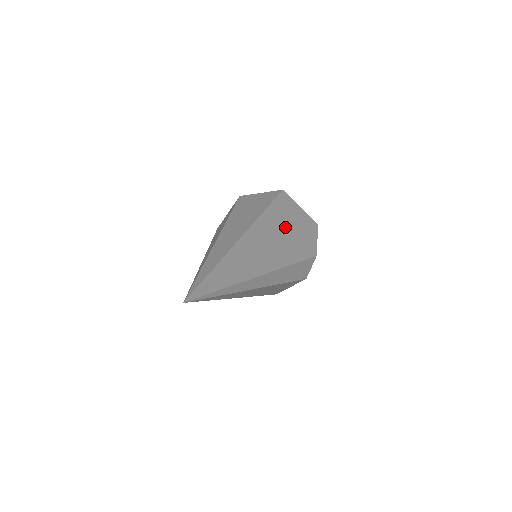
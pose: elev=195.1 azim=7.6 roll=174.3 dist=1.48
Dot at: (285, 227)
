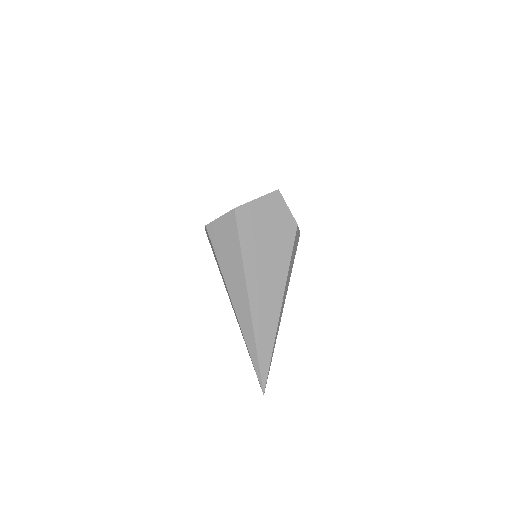
Dot at: (263, 243)
